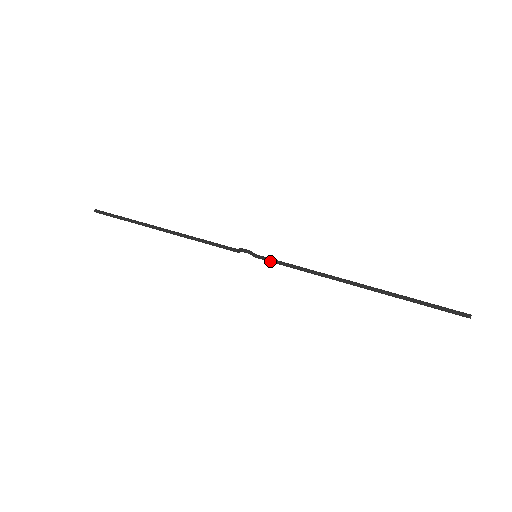
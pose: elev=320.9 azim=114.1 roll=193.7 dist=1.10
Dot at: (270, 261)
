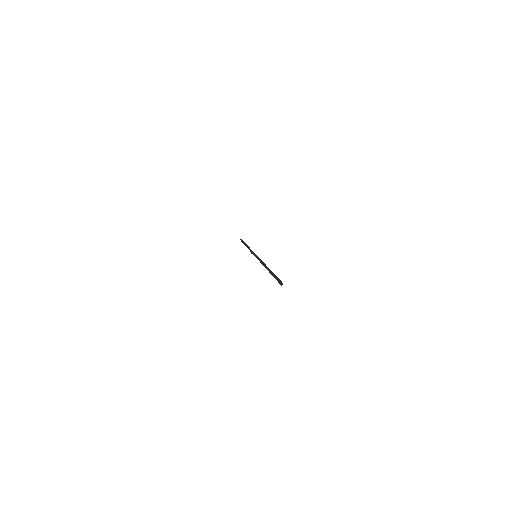
Dot at: occluded
